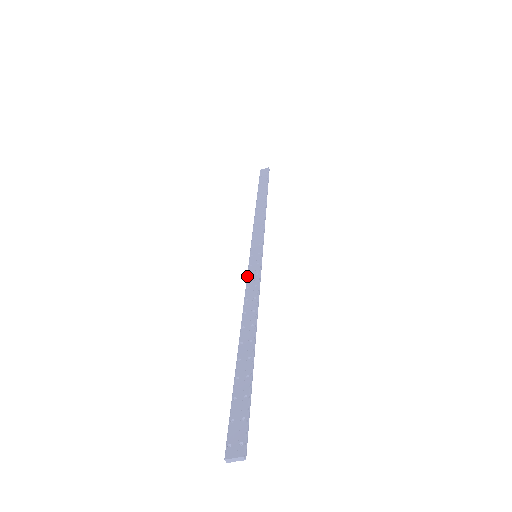
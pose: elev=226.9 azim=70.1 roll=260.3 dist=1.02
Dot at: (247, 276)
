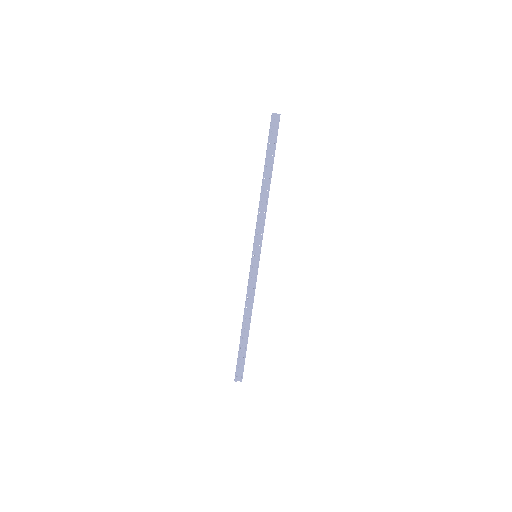
Dot at: (250, 277)
